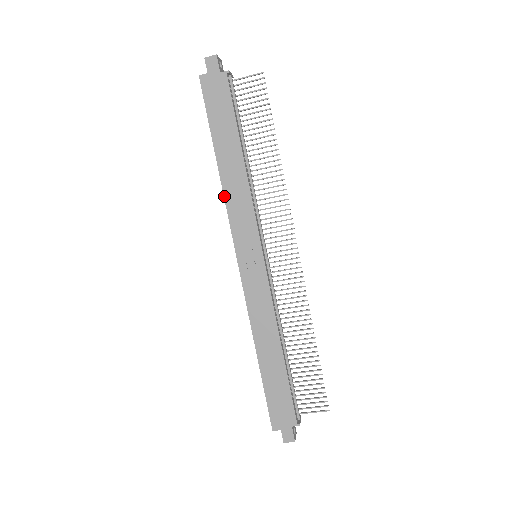
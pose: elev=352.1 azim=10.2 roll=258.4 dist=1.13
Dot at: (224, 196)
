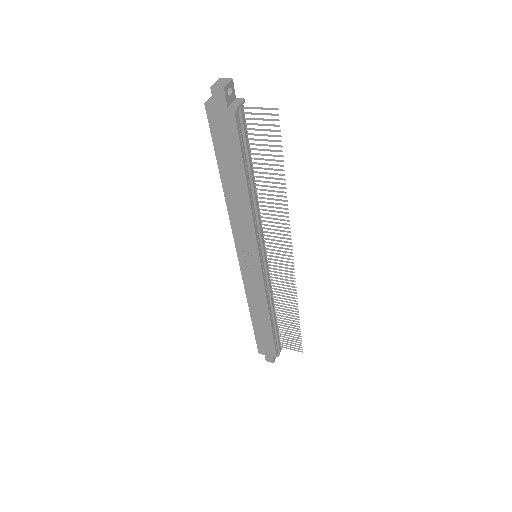
Dot at: (228, 214)
